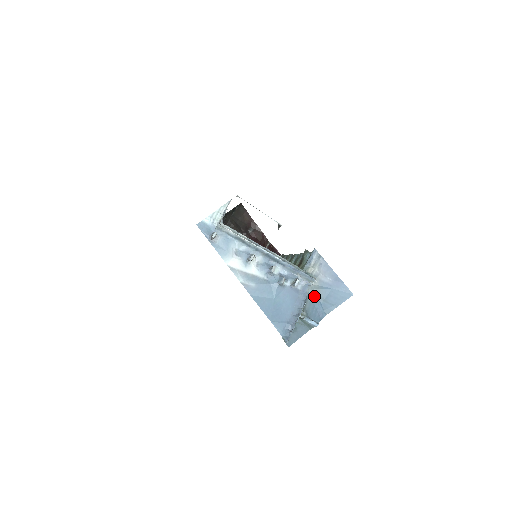
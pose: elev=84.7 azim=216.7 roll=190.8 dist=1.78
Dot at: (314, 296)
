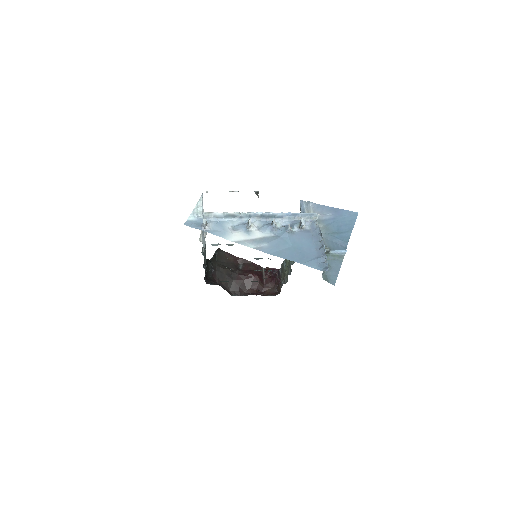
Dot at: (326, 235)
